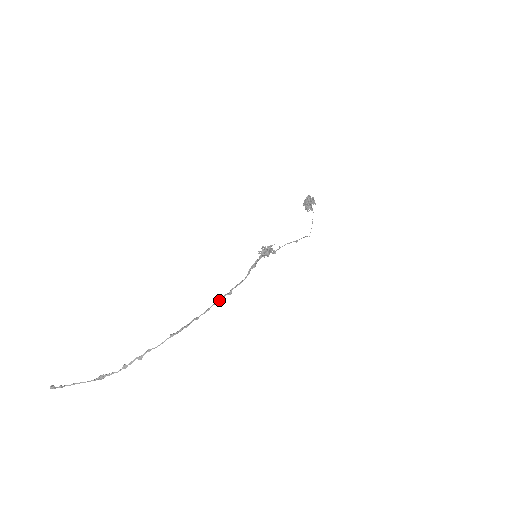
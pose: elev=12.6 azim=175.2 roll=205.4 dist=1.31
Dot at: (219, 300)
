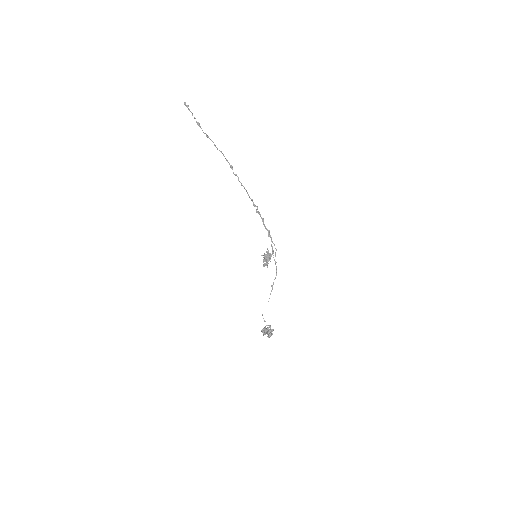
Dot at: occluded
